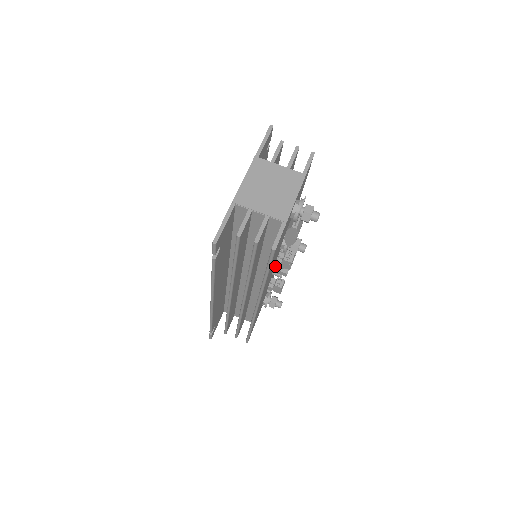
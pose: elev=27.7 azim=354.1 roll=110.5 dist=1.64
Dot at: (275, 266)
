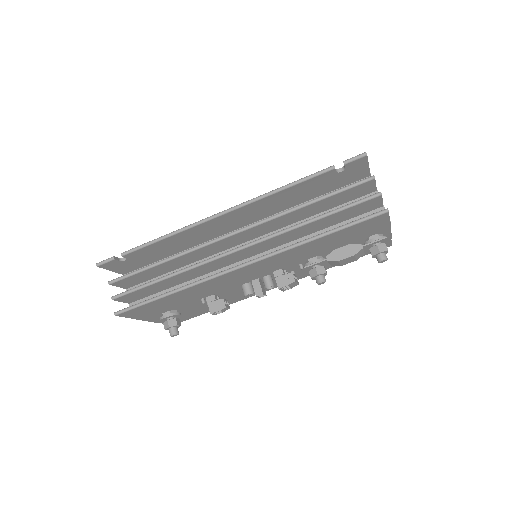
Dot at: (260, 279)
